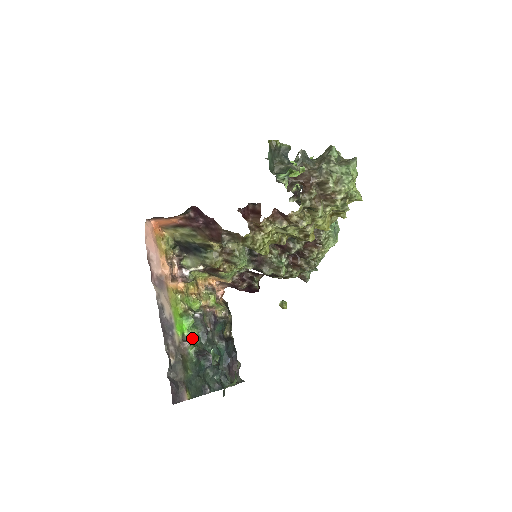
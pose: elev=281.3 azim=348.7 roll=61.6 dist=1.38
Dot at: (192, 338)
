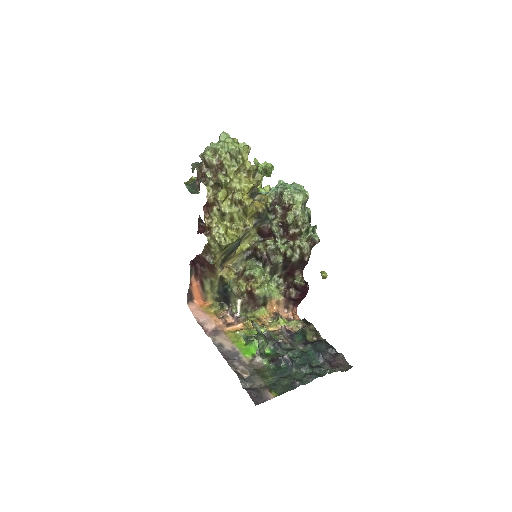
Dot at: occluded
